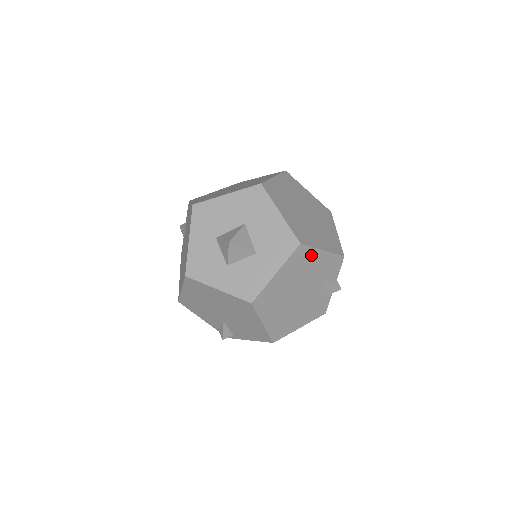
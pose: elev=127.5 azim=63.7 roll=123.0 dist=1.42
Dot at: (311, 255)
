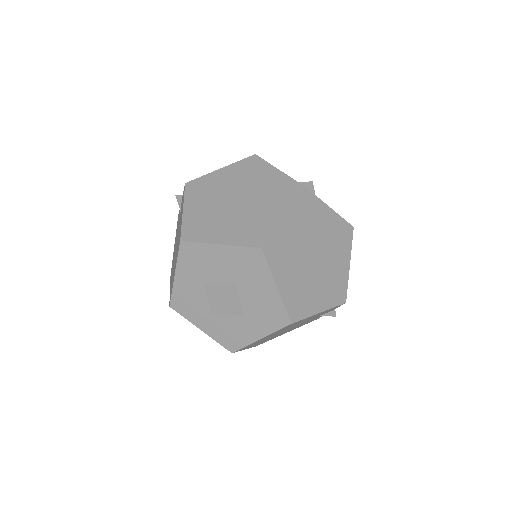
Dot at: (304, 319)
